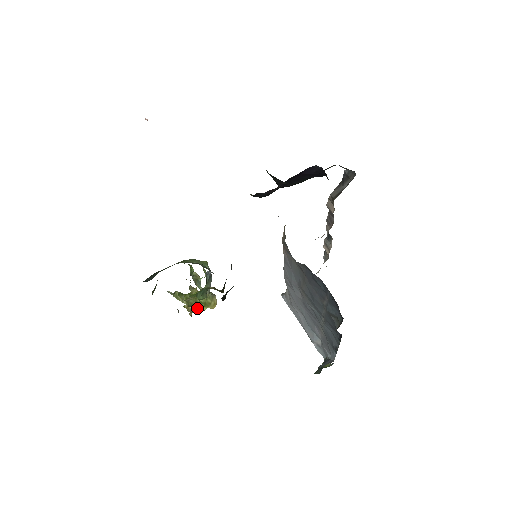
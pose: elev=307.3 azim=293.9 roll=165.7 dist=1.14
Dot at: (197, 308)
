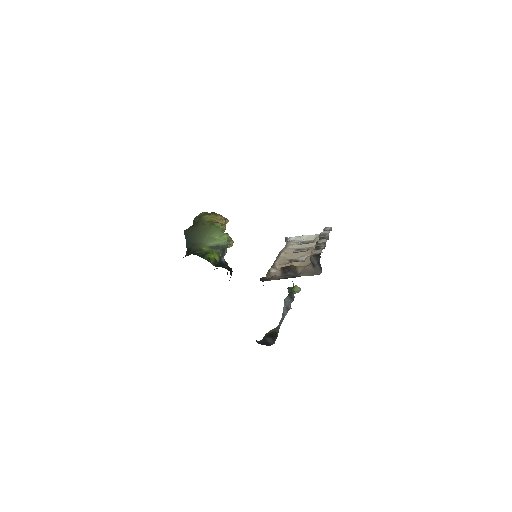
Dot at: occluded
